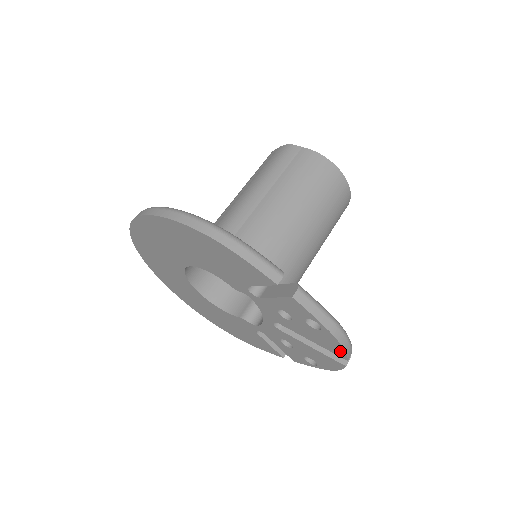
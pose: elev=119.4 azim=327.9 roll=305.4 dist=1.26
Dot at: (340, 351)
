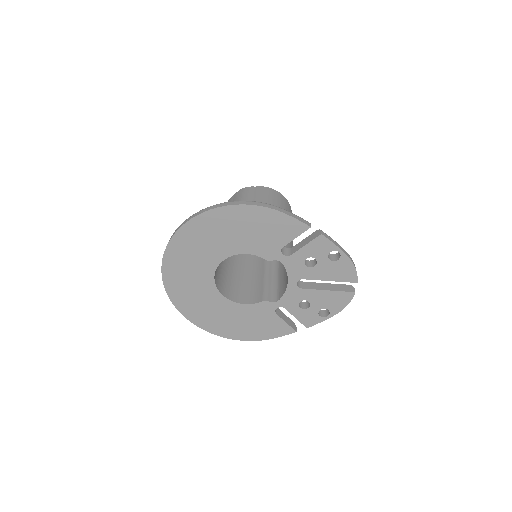
Dot at: (353, 275)
